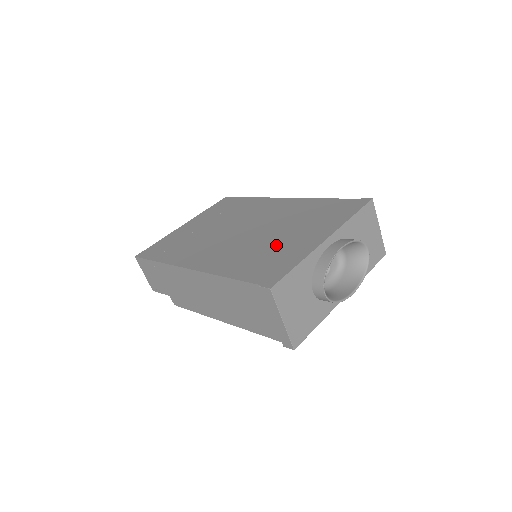
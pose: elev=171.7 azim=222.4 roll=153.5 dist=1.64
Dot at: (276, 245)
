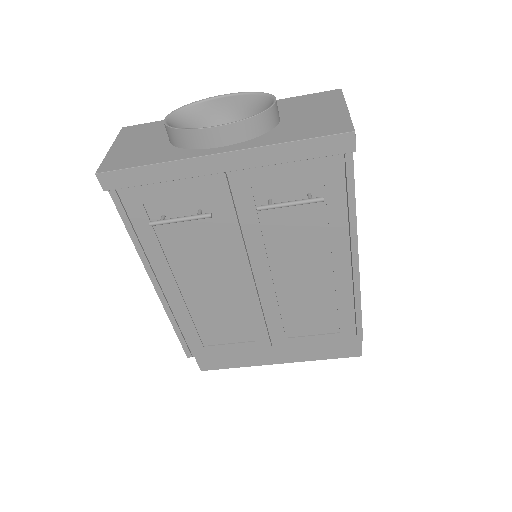
Dot at: occluded
